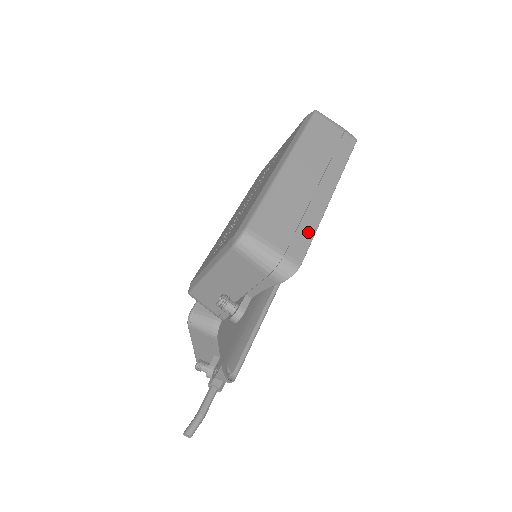
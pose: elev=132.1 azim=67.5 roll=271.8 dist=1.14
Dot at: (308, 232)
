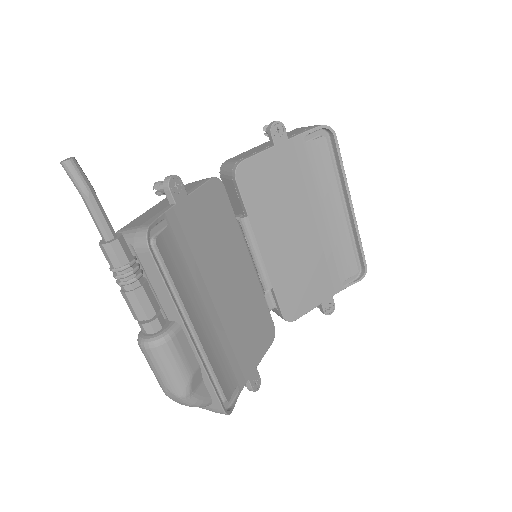
Dot at: (339, 162)
